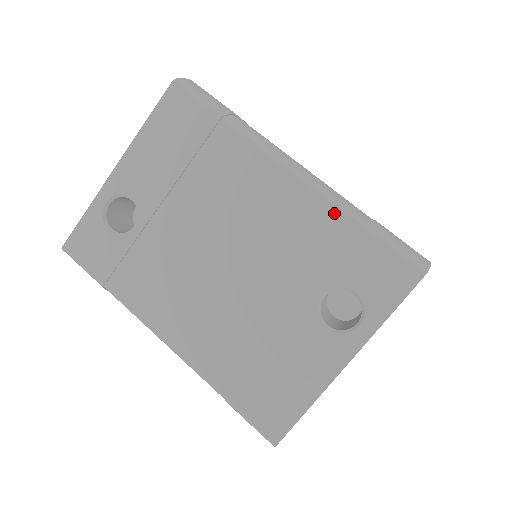
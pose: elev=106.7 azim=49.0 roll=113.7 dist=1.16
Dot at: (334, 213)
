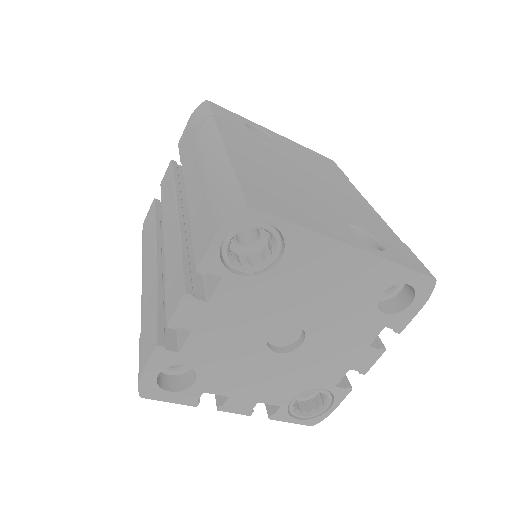
Dot at: (388, 228)
